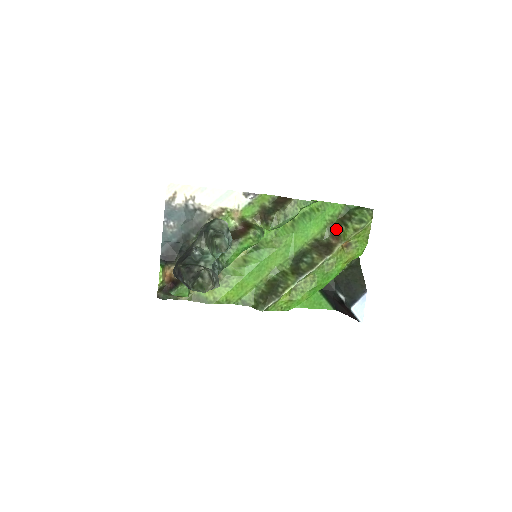
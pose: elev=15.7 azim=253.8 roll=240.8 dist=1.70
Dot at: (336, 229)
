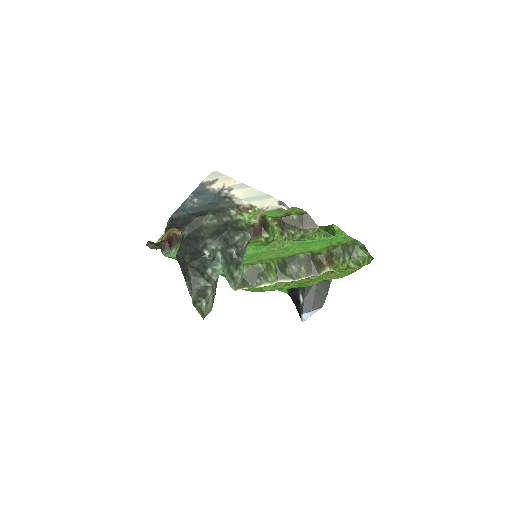
Dot at: (334, 255)
